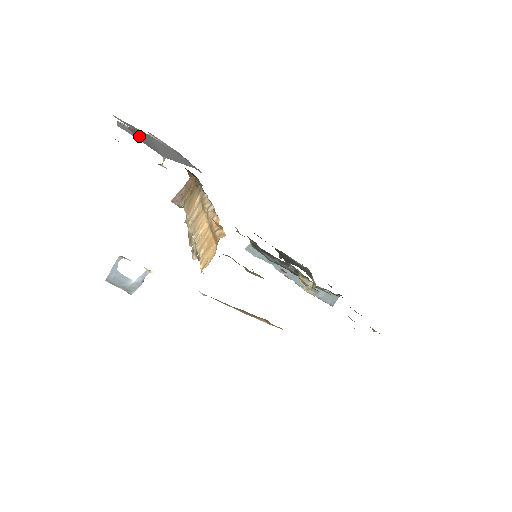
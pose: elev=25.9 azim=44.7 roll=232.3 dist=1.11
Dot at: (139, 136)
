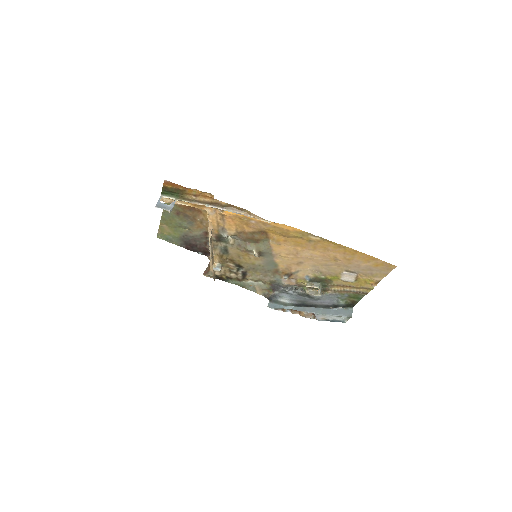
Dot at: occluded
